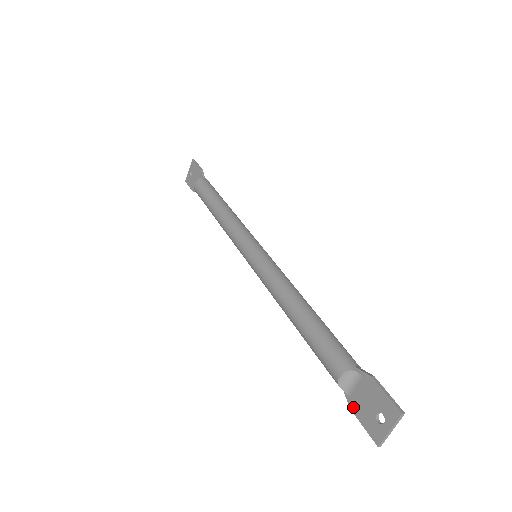
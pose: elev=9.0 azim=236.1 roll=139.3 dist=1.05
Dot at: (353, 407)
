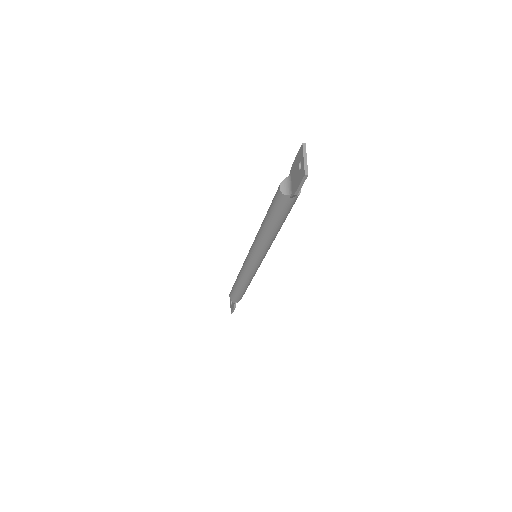
Dot at: (294, 191)
